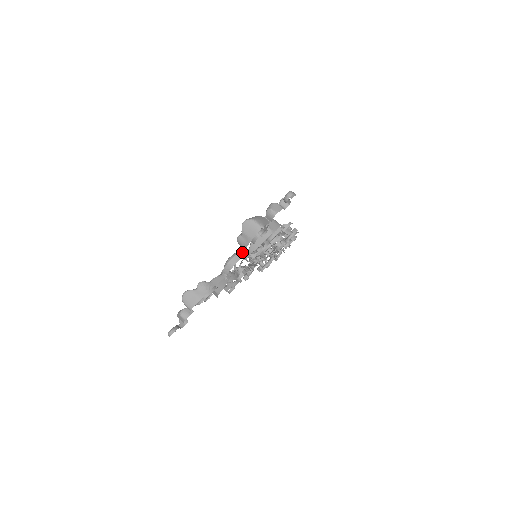
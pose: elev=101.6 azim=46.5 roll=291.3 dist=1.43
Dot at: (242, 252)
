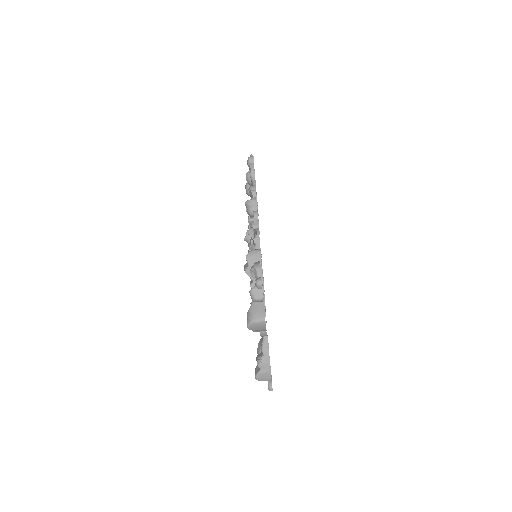
Dot at: occluded
